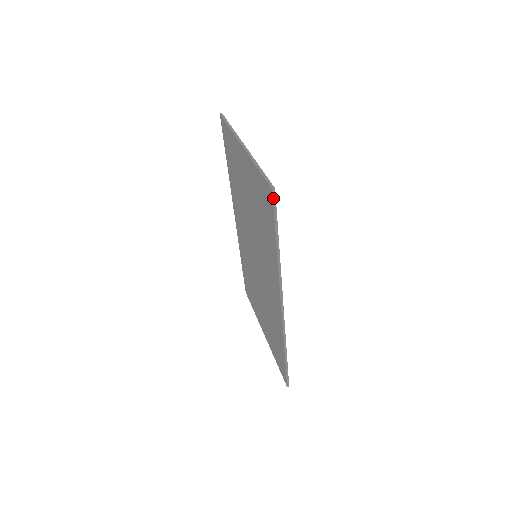
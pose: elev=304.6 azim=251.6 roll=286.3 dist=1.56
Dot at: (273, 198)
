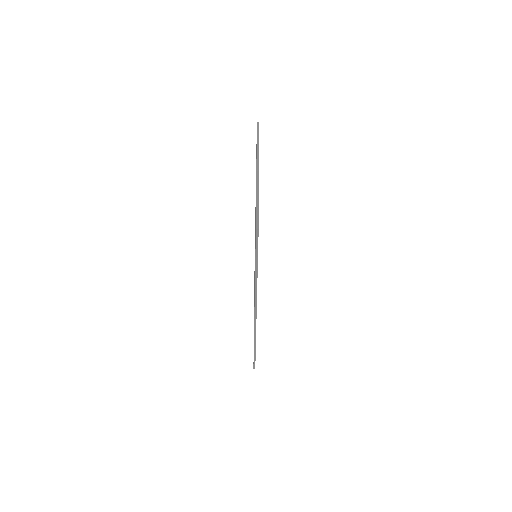
Dot at: (256, 235)
